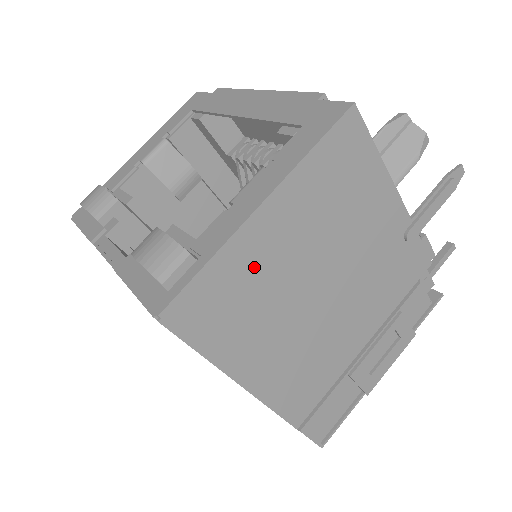
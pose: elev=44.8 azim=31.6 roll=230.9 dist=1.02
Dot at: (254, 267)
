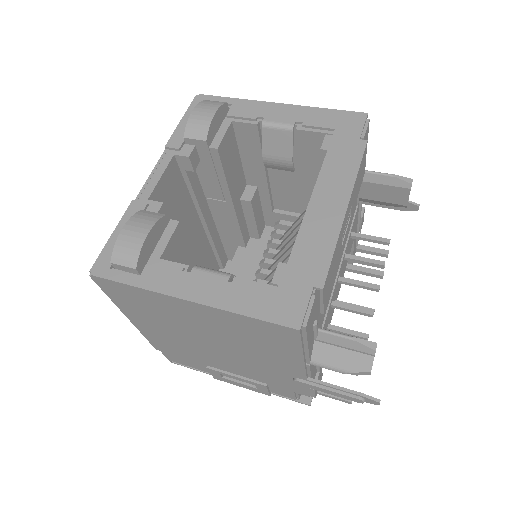
Dot at: (165, 307)
